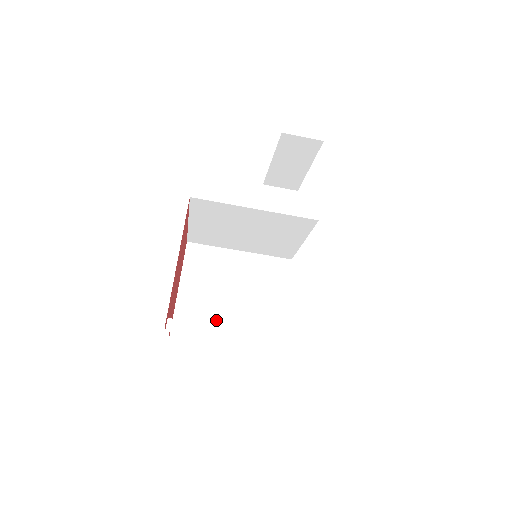
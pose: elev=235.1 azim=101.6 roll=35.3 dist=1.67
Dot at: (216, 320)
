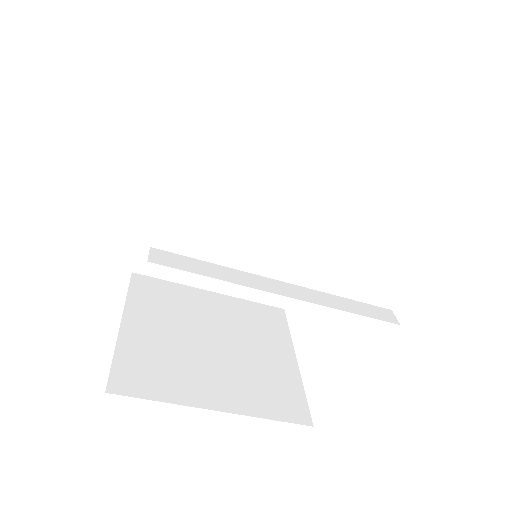
Dot at: (191, 370)
